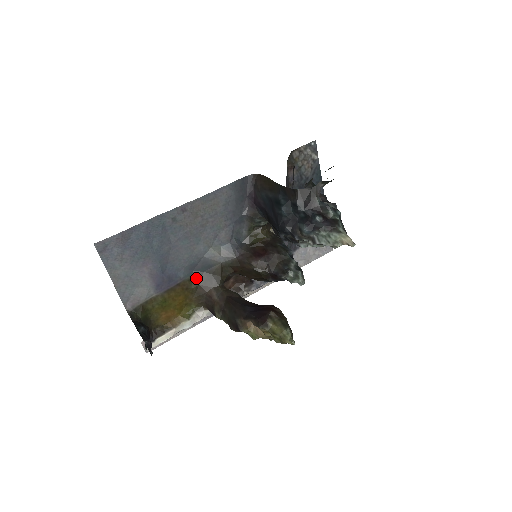
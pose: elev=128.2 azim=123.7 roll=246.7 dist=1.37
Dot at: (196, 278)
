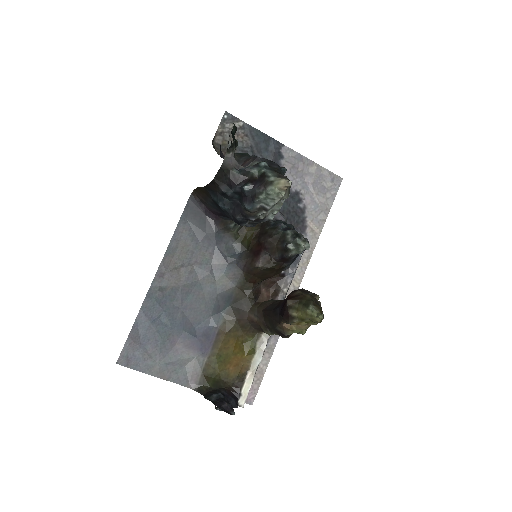
Dot at: (229, 316)
